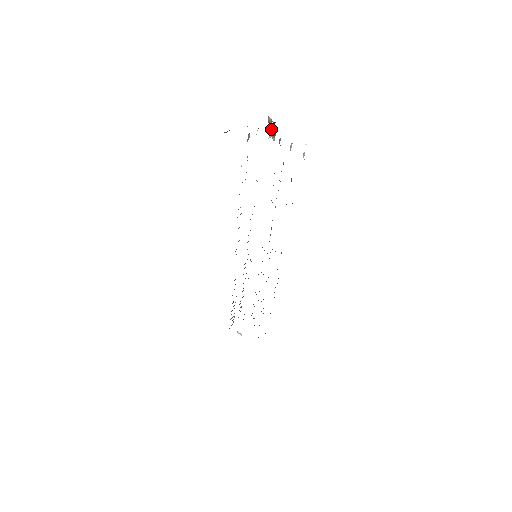
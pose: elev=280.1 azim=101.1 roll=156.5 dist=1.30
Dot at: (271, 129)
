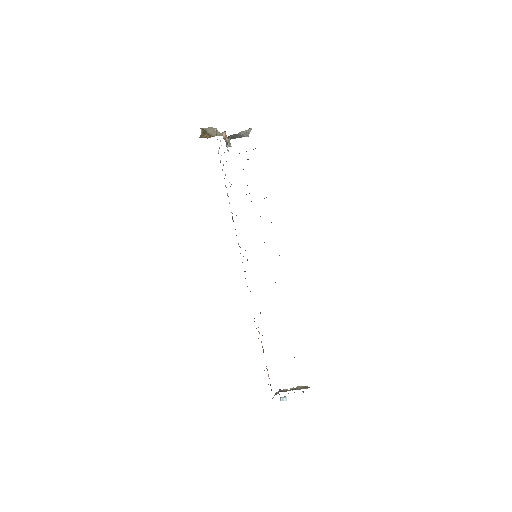
Dot at: (227, 140)
